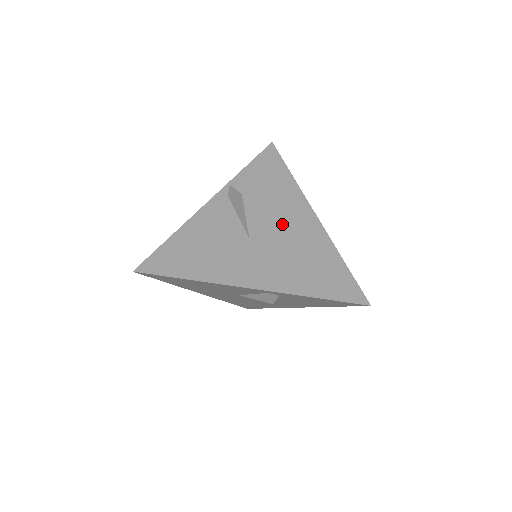
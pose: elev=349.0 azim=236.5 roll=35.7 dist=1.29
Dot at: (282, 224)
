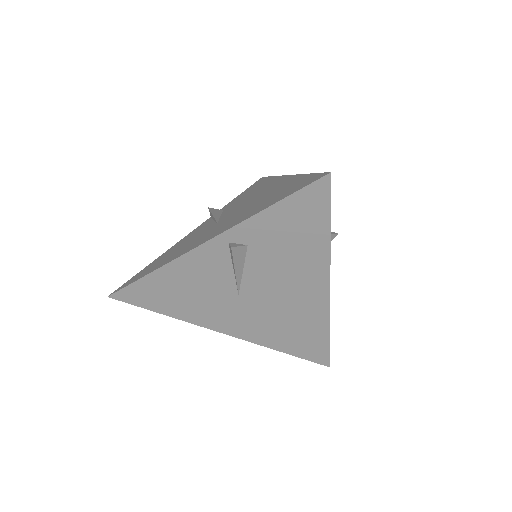
Dot at: (283, 290)
